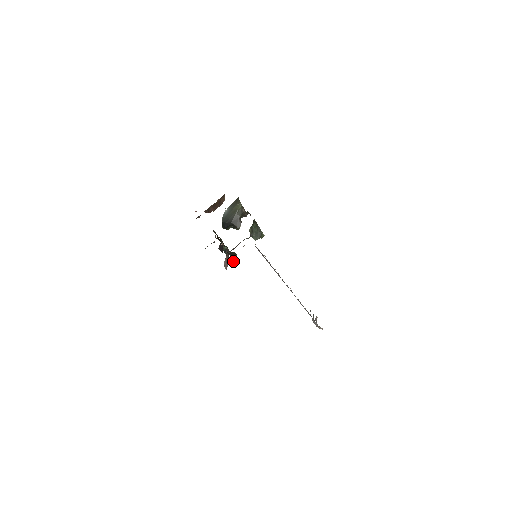
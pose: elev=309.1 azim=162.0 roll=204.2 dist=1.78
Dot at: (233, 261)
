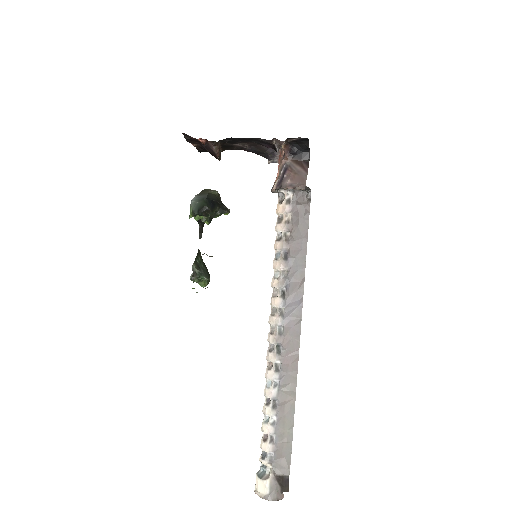
Dot at: occluded
